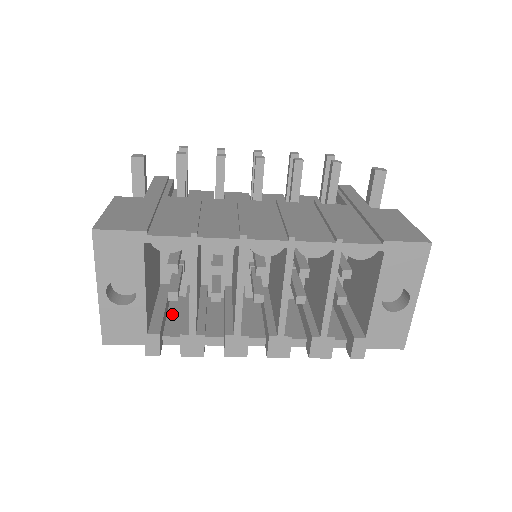
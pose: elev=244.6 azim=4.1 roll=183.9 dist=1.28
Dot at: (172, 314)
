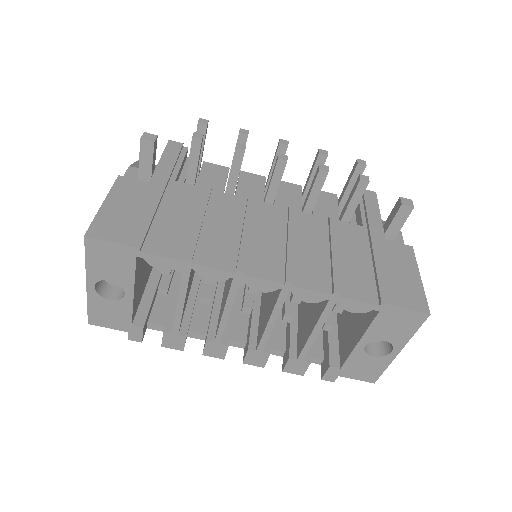
Dot at: occluded
